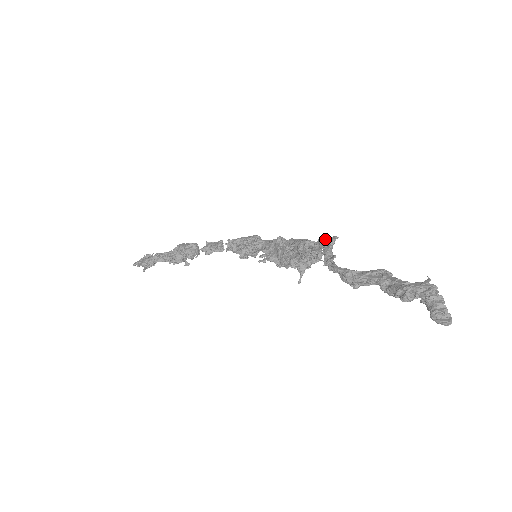
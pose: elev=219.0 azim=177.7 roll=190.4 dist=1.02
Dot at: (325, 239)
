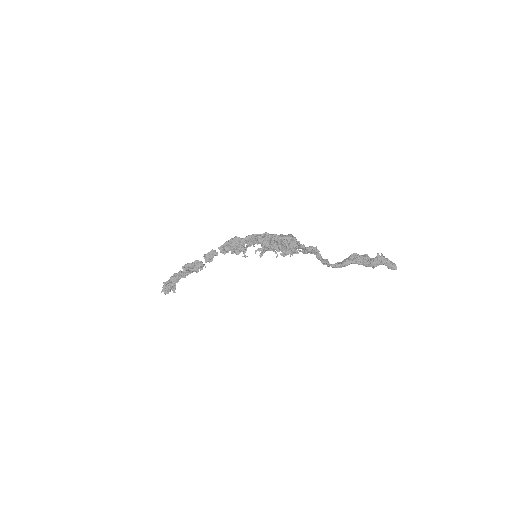
Dot at: (311, 250)
